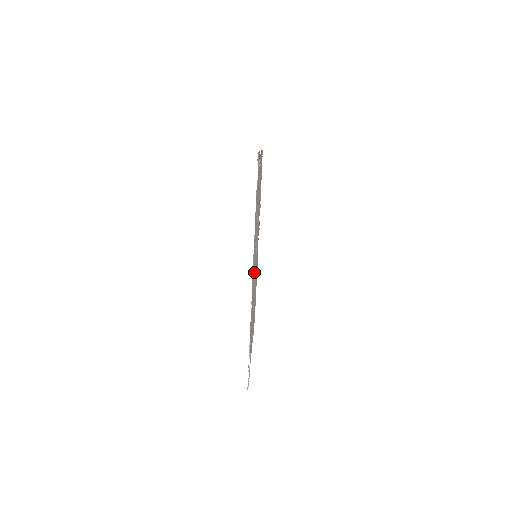
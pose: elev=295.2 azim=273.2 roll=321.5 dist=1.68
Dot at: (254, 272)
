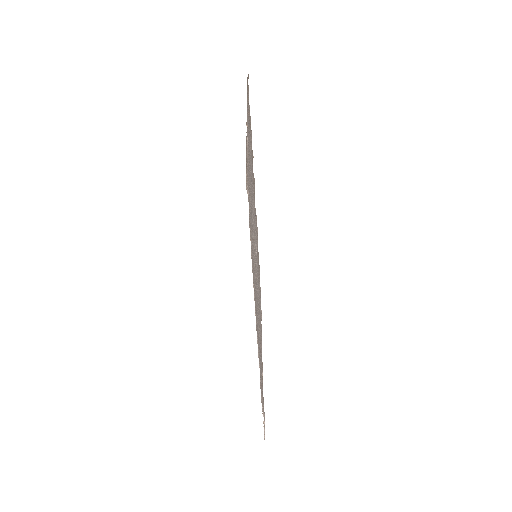
Dot at: occluded
